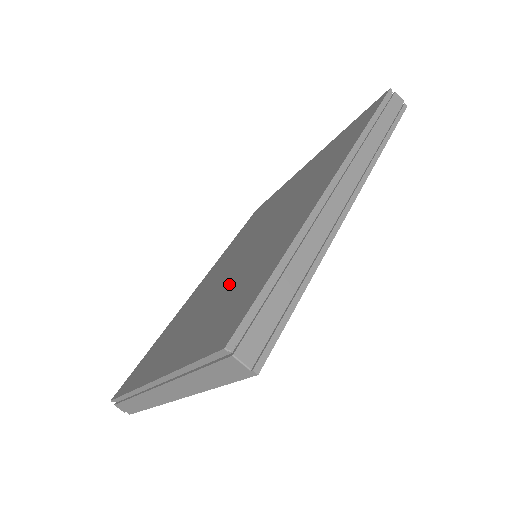
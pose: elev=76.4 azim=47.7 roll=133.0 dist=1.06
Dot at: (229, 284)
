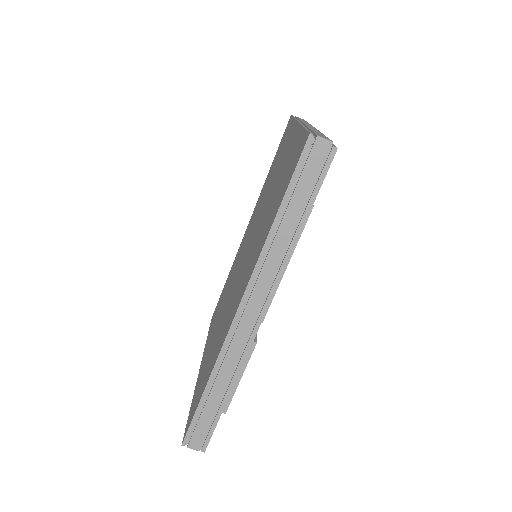
Dot at: (221, 321)
